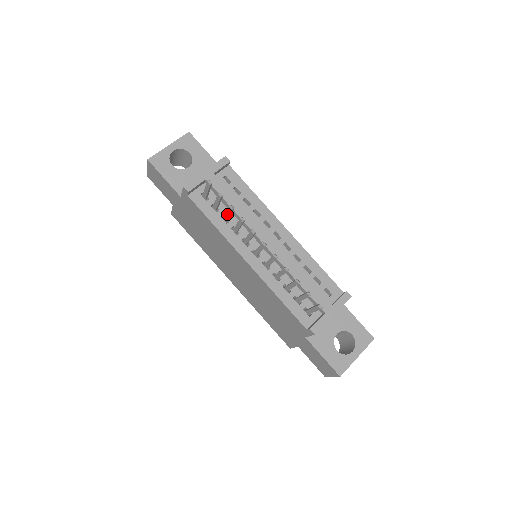
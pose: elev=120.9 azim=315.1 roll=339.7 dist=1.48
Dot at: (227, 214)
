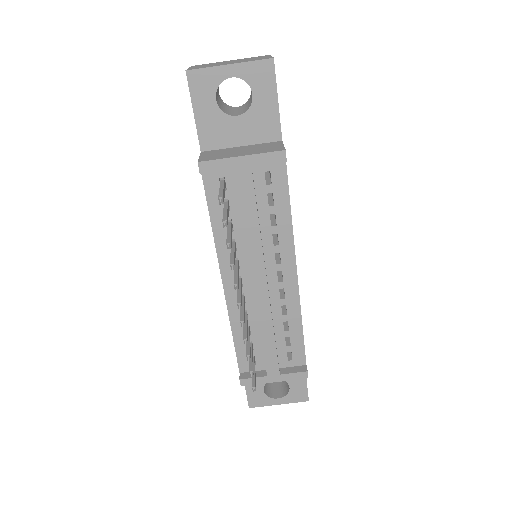
Dot at: (227, 235)
